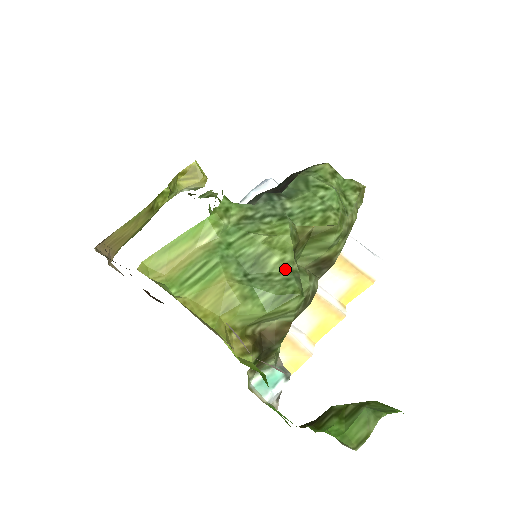
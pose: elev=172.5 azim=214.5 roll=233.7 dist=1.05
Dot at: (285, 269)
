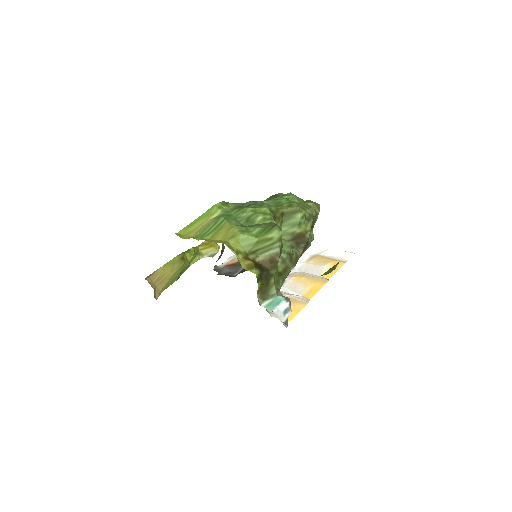
Dot at: (267, 222)
